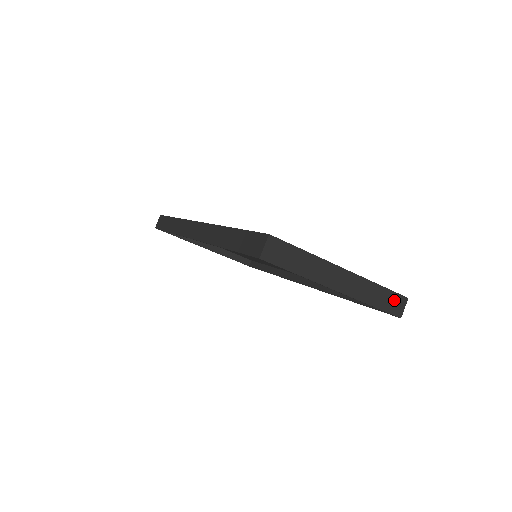
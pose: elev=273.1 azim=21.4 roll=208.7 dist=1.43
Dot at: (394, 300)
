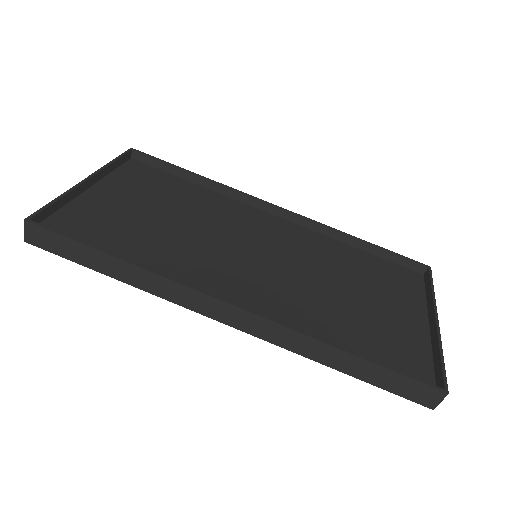
Dot at: occluded
